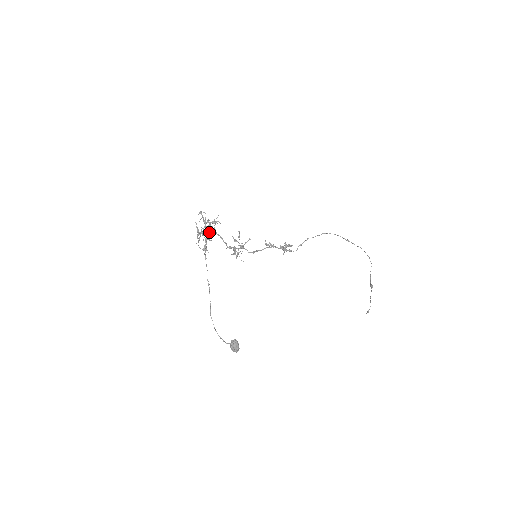
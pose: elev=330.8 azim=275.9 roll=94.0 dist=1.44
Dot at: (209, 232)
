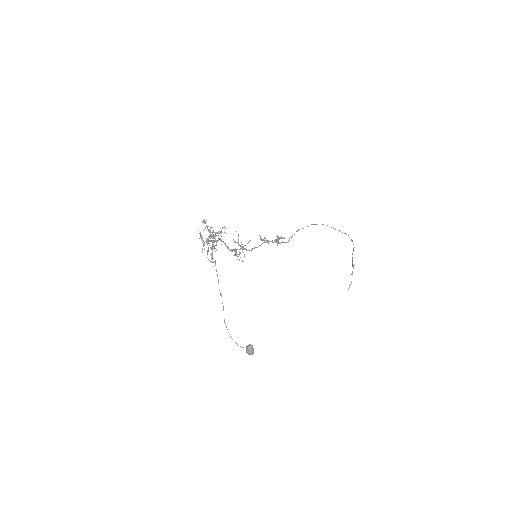
Dot at: (213, 240)
